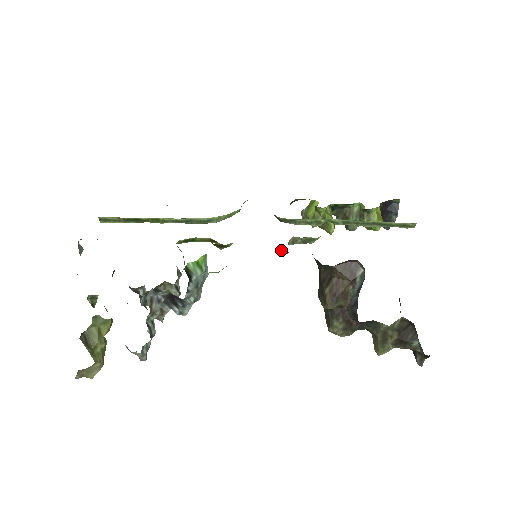
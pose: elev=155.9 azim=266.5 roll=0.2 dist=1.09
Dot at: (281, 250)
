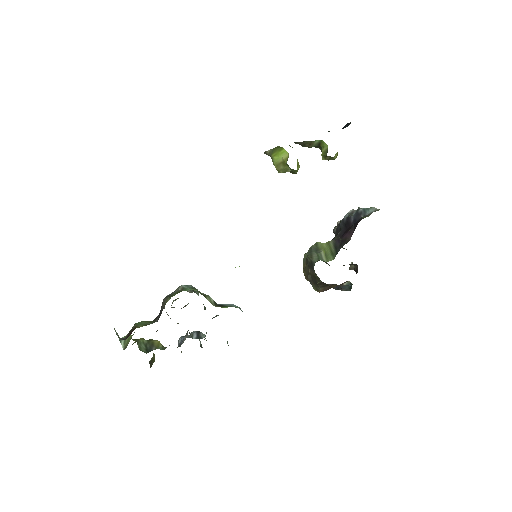
Dot at: occluded
